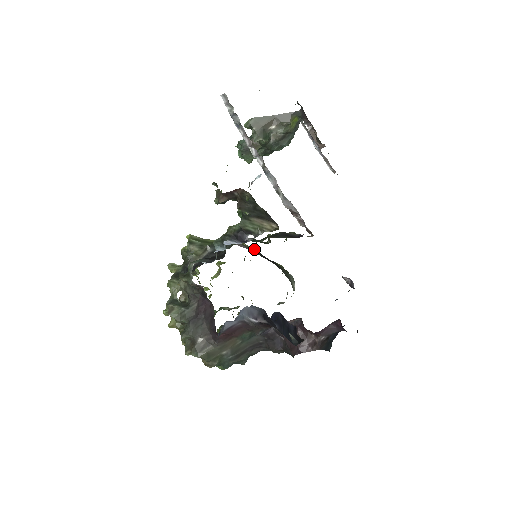
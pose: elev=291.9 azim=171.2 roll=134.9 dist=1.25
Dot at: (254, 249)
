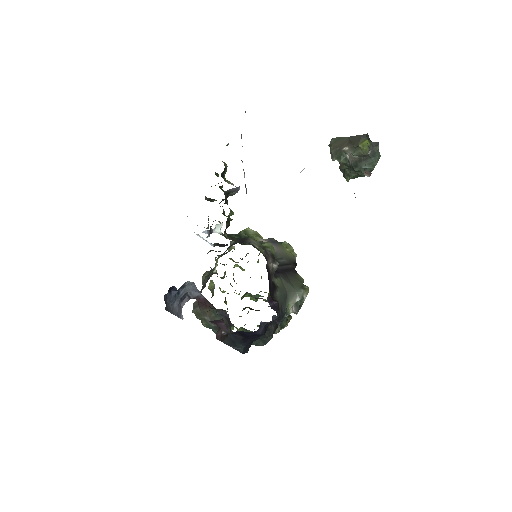
Dot at: (294, 257)
